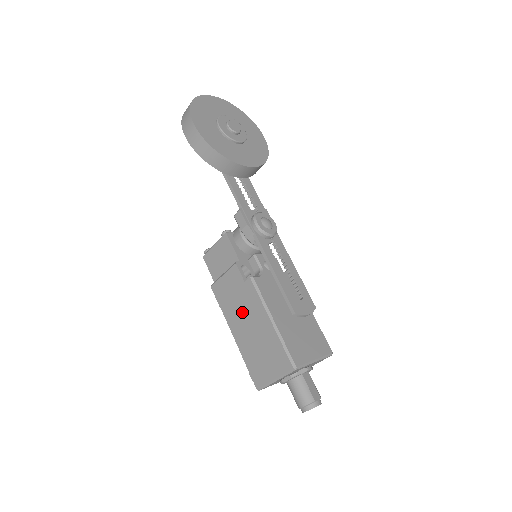
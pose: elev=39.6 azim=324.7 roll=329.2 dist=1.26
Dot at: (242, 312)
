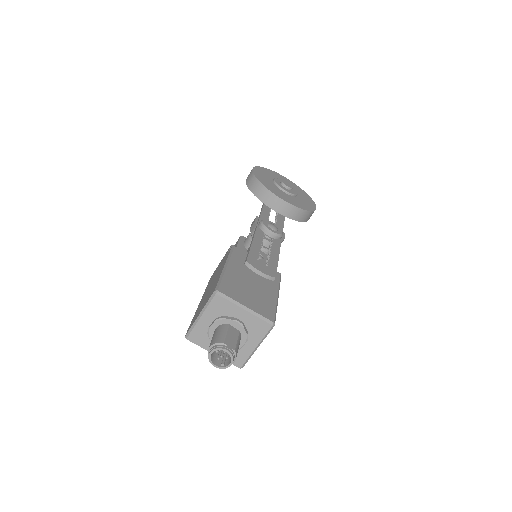
Dot at: (214, 278)
